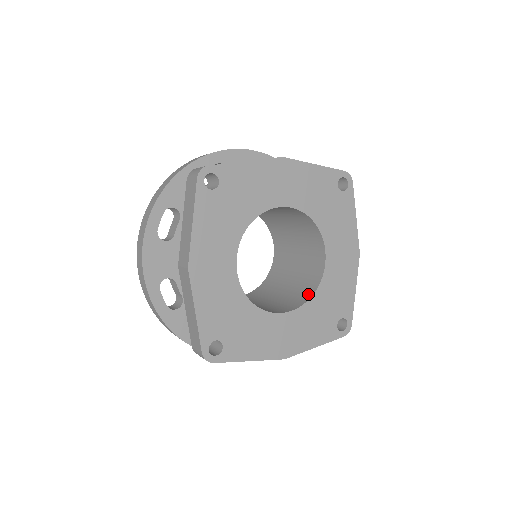
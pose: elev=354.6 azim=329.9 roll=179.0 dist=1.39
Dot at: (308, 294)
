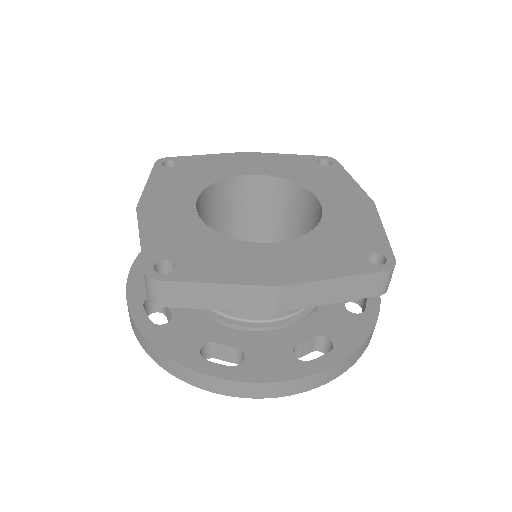
Dot at: occluded
